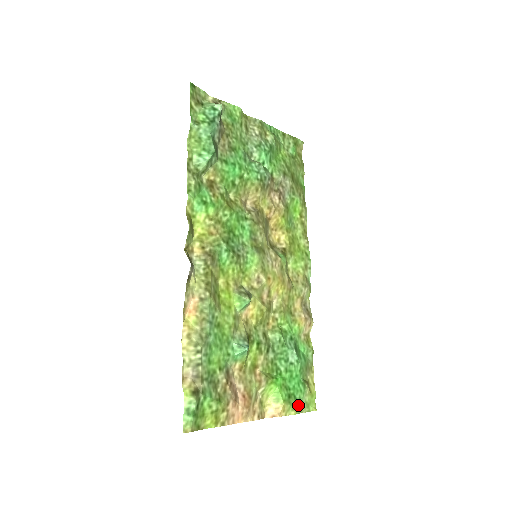
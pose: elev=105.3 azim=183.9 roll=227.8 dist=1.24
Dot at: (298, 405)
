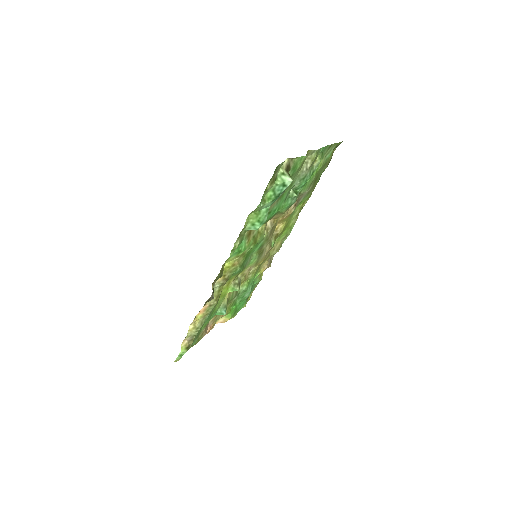
Dot at: occluded
